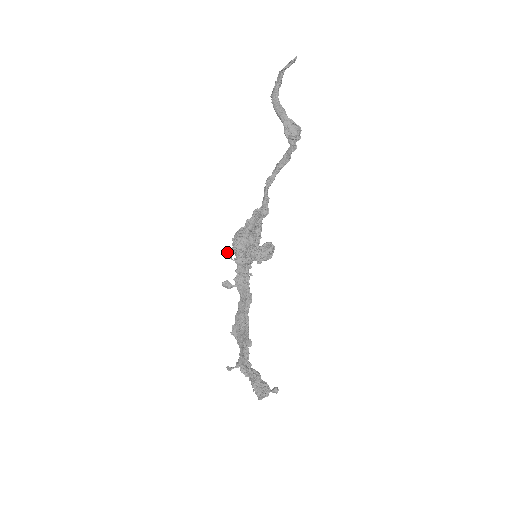
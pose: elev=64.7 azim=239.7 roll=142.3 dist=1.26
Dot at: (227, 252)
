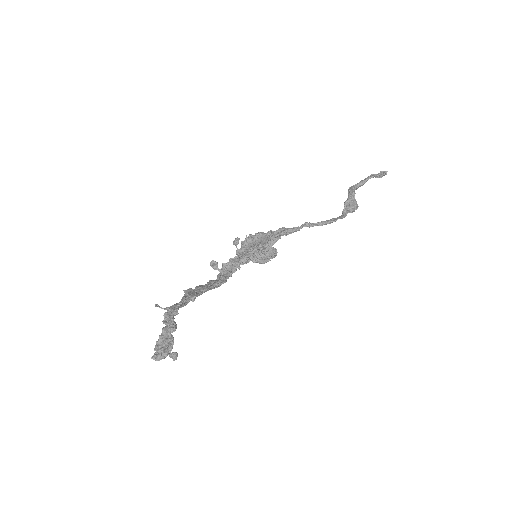
Dot at: (238, 238)
